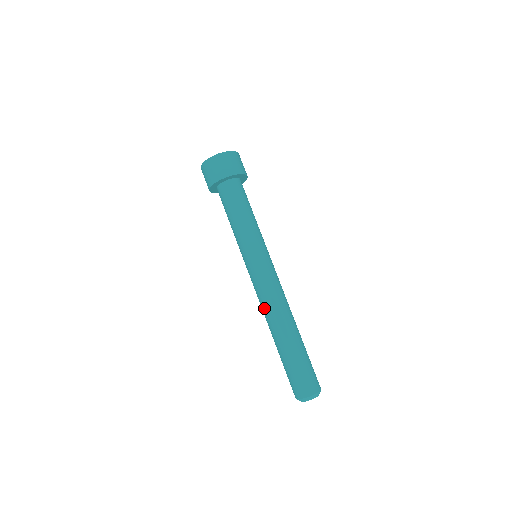
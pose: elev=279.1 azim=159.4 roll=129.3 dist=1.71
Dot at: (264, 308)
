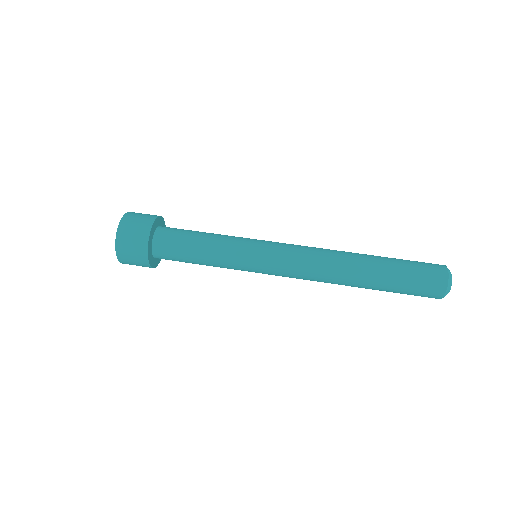
Dot at: (322, 270)
